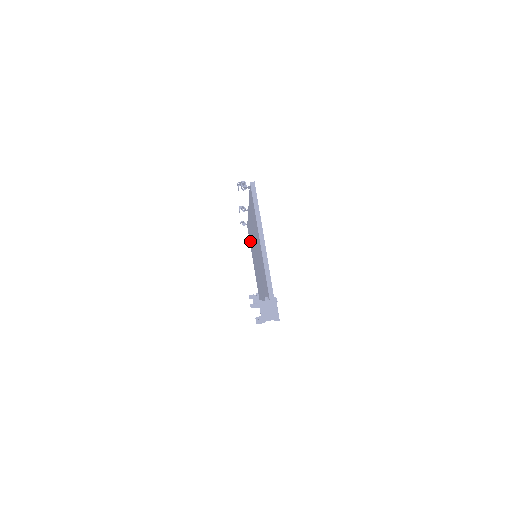
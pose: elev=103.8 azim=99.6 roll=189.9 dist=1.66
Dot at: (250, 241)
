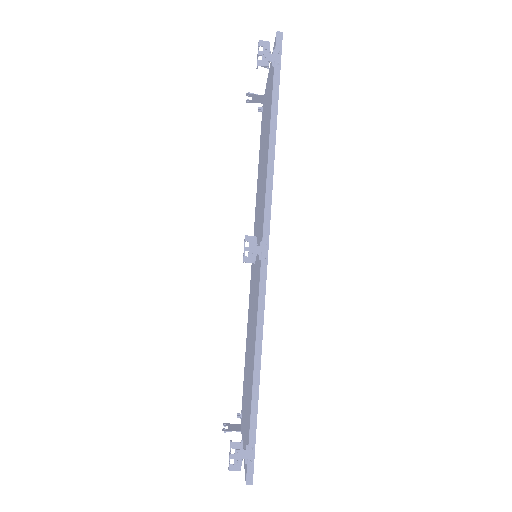
Dot at: occluded
